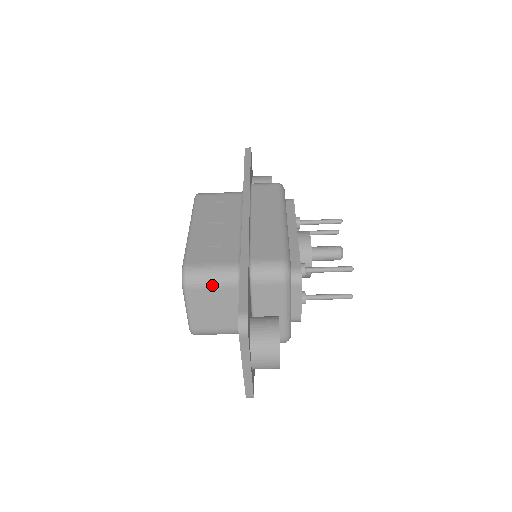
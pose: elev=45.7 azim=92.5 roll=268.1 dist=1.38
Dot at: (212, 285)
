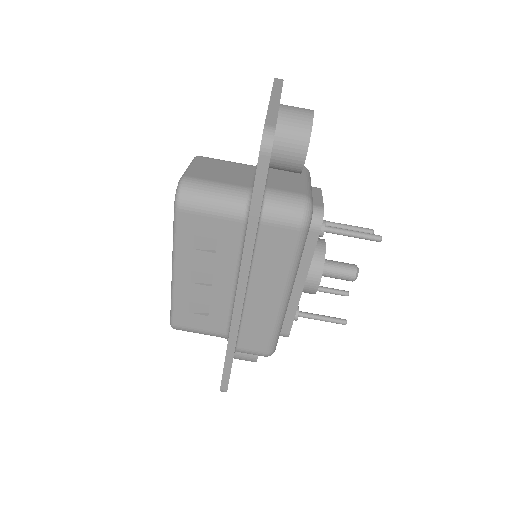
Dot at: (227, 161)
